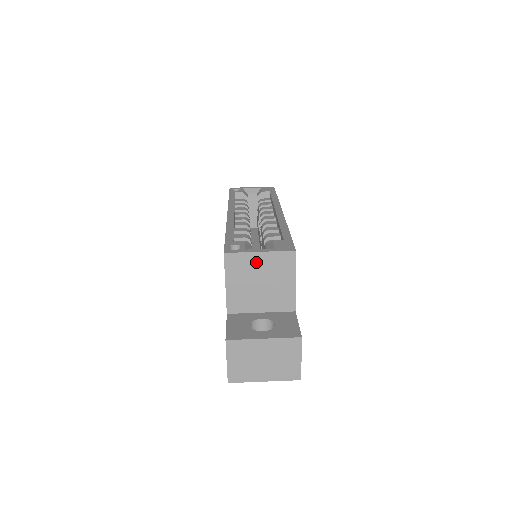
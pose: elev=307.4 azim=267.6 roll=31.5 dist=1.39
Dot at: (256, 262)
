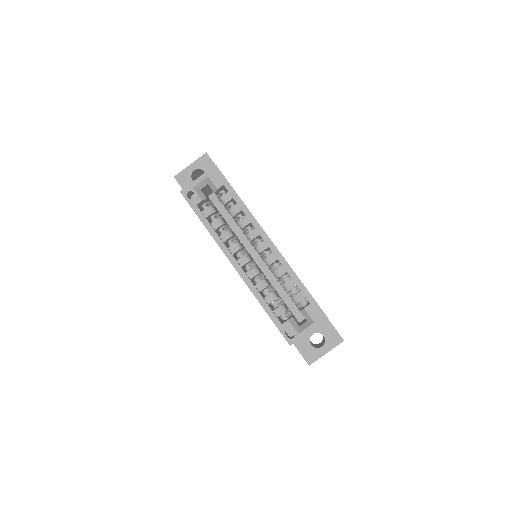
Dot at: occluded
